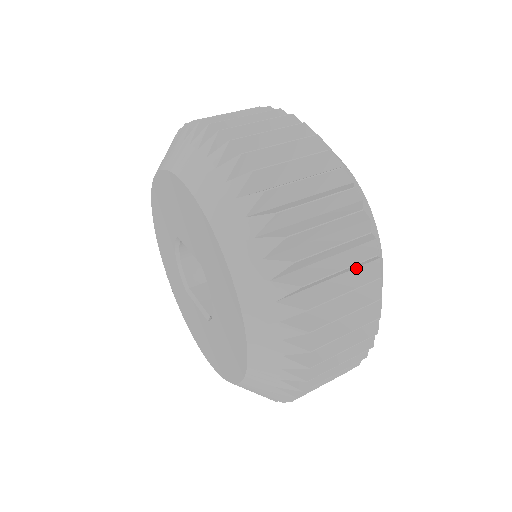
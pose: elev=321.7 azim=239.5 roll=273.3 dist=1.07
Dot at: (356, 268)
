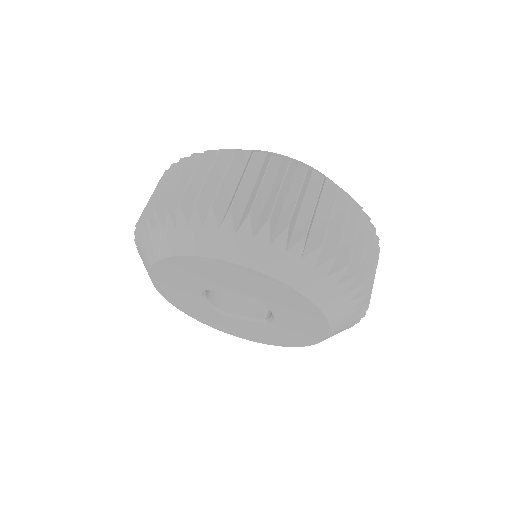
Dot at: occluded
